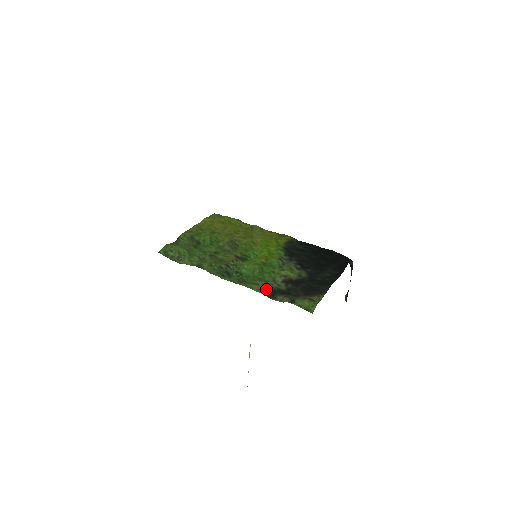
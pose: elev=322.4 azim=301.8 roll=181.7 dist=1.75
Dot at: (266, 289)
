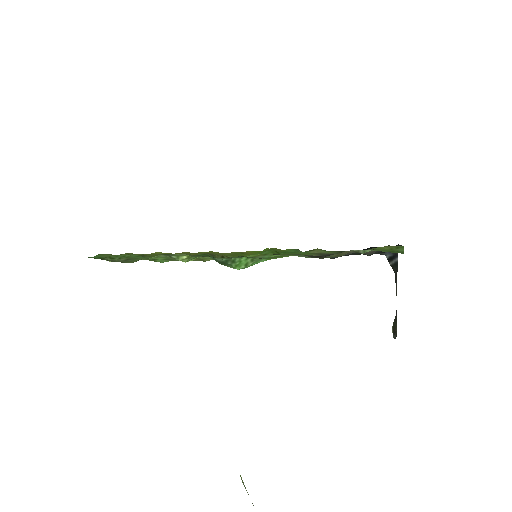
Dot at: occluded
